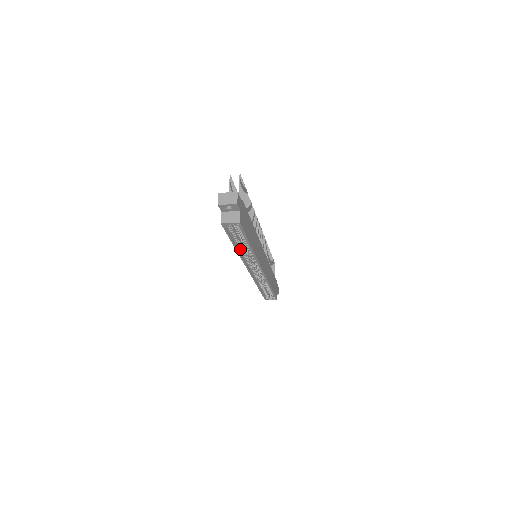
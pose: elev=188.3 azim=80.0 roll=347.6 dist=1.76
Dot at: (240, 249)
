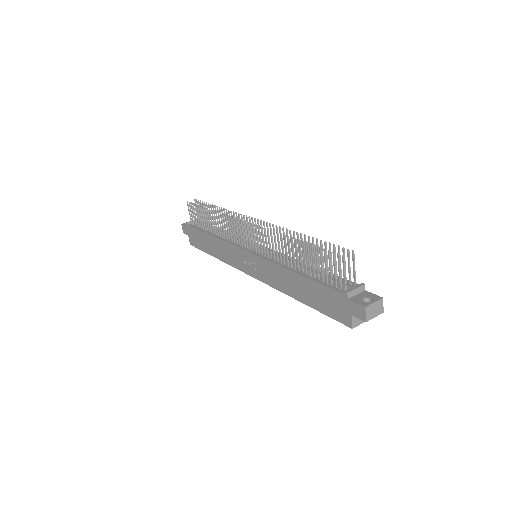
Dot at: (293, 293)
